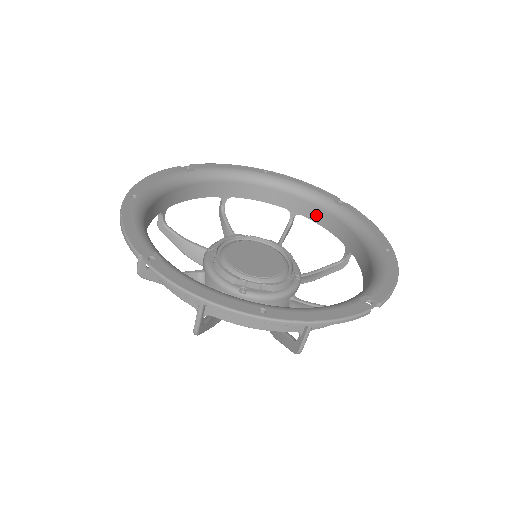
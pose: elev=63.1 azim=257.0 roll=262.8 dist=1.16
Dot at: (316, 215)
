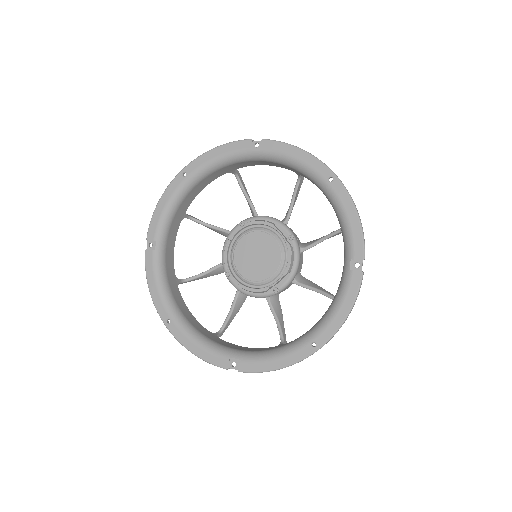
Dot at: (249, 164)
